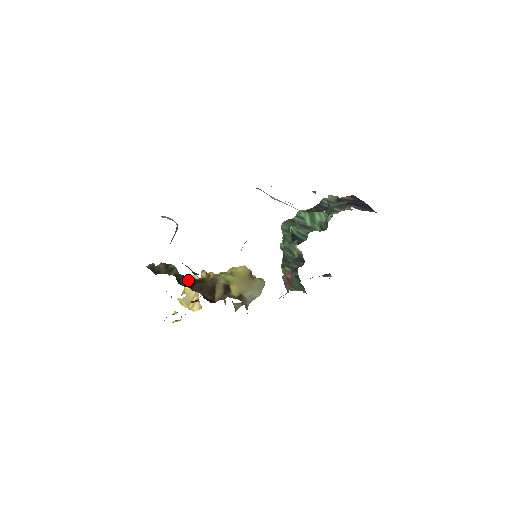
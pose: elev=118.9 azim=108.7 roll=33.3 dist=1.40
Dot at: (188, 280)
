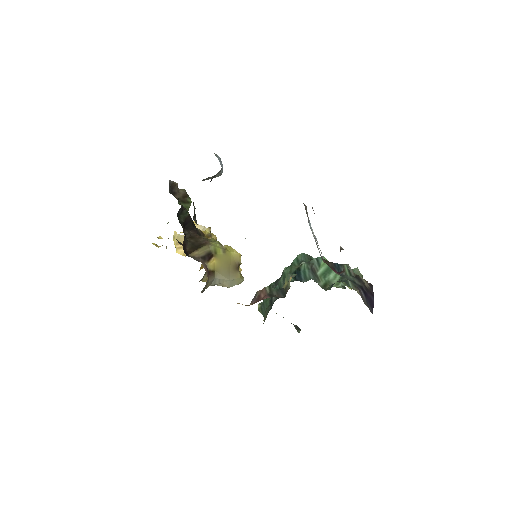
Dot at: (189, 222)
